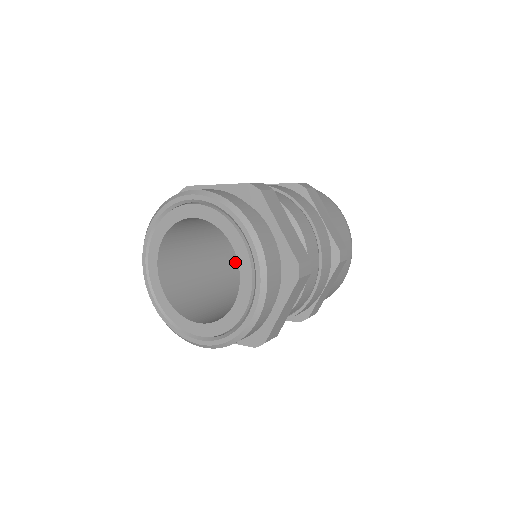
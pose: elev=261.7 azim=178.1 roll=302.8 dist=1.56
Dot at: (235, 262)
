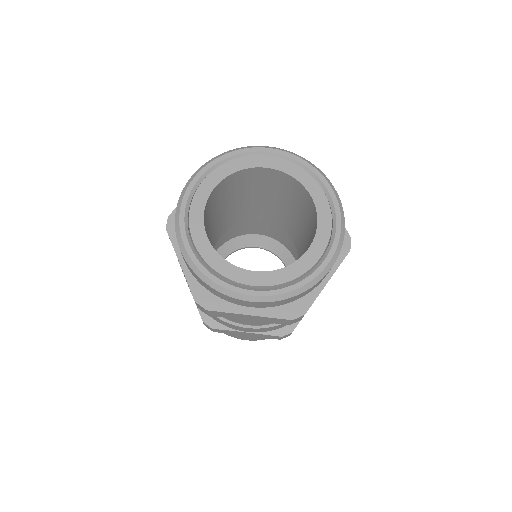
Dot at: occluded
